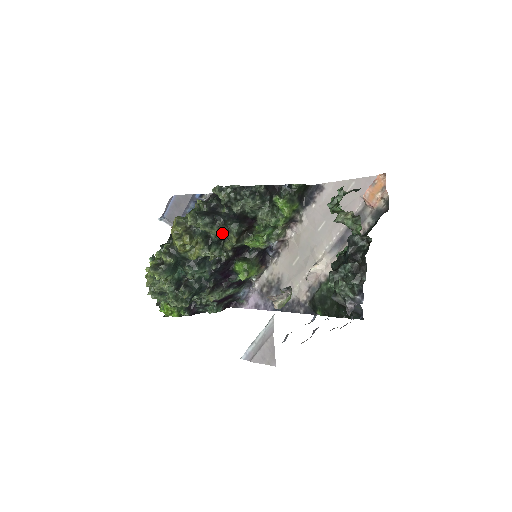
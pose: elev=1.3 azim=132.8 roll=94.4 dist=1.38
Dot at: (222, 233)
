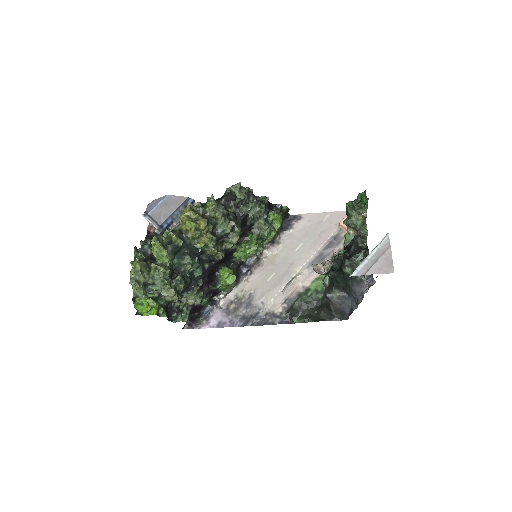
Dot at: (232, 227)
